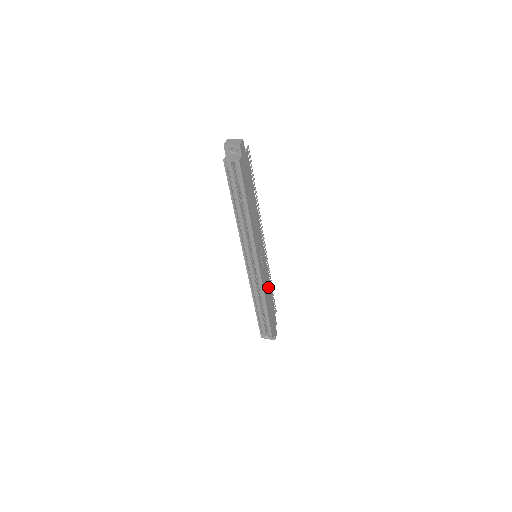
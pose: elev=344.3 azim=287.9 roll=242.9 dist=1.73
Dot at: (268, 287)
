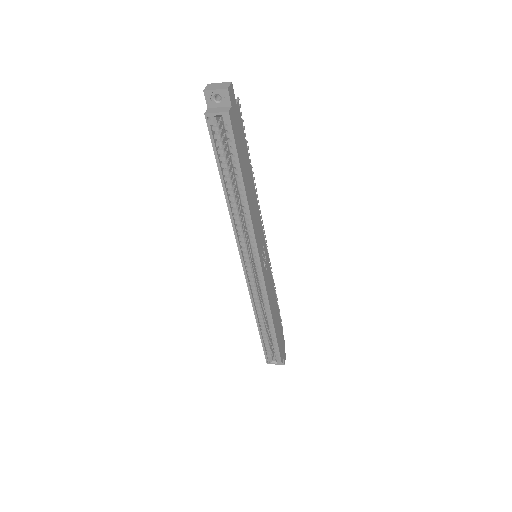
Dot at: (273, 297)
